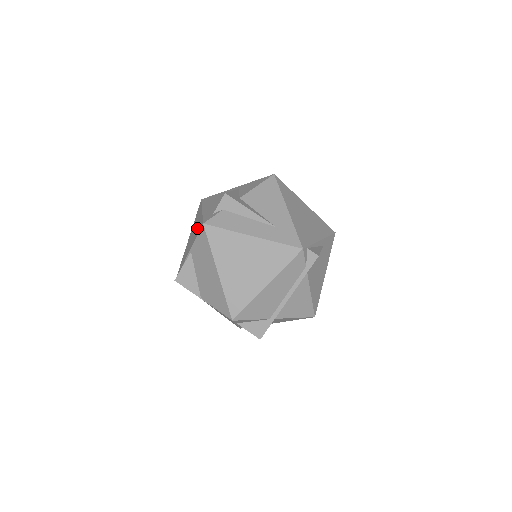
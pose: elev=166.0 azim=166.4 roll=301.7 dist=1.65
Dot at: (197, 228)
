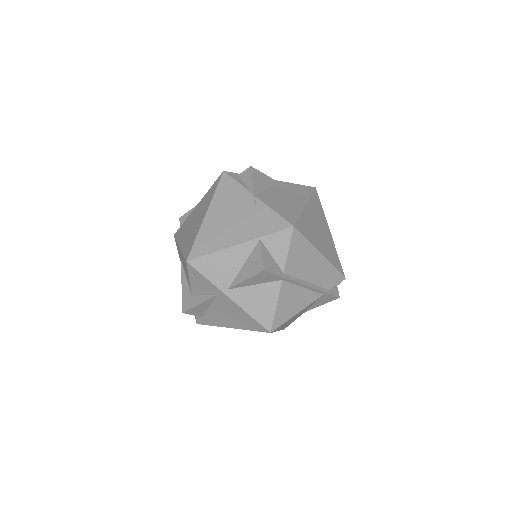
Dot at: occluded
